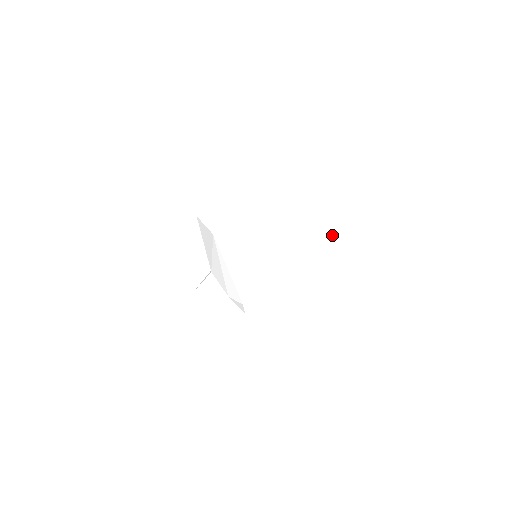
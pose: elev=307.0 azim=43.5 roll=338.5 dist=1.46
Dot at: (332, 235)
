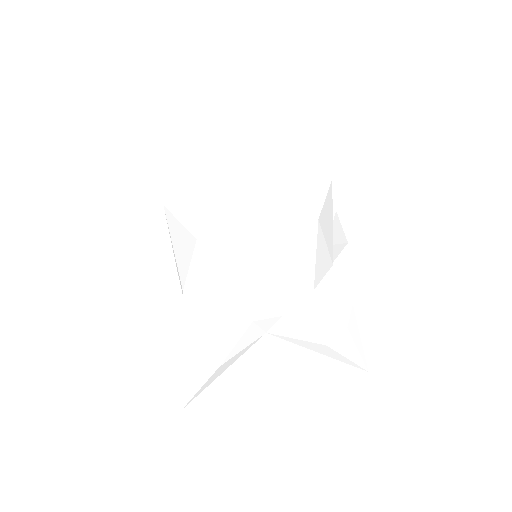
Dot at: occluded
